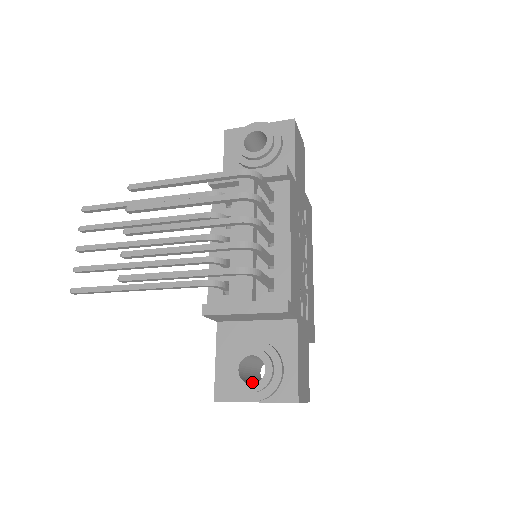
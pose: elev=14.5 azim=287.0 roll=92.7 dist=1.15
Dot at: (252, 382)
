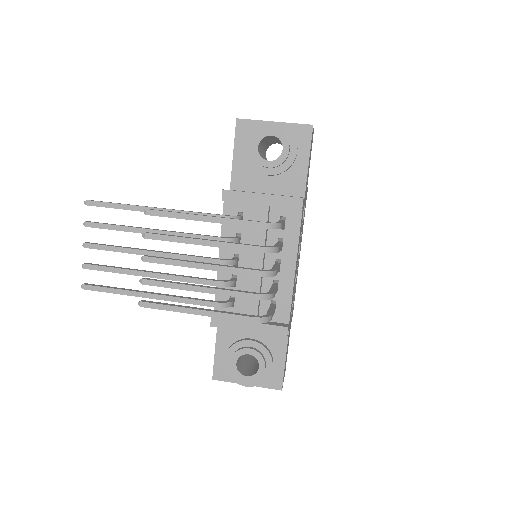
Dot at: (244, 365)
